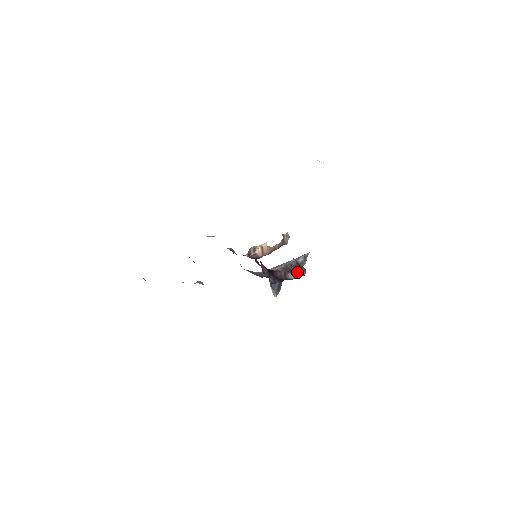
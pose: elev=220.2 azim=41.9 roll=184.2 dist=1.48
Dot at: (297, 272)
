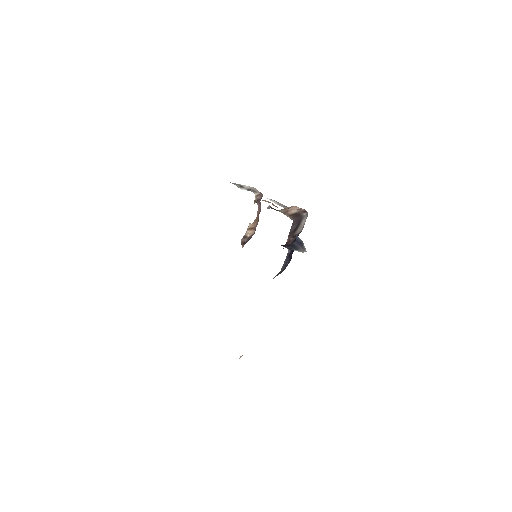
Dot at: (301, 222)
